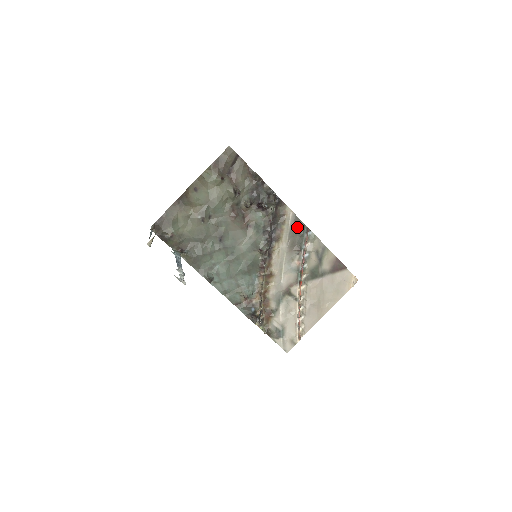
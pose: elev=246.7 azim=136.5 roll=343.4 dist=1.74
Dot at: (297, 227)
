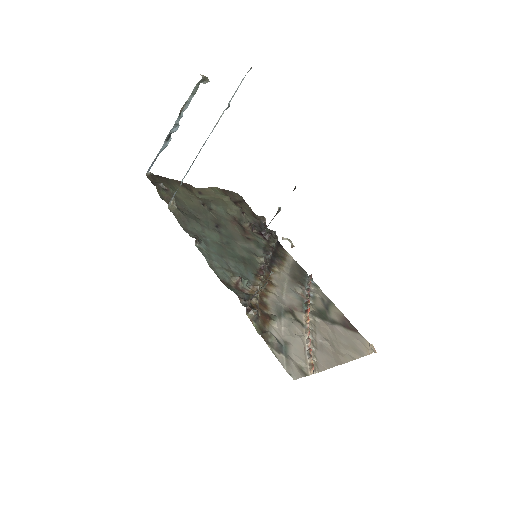
Dot at: (298, 270)
